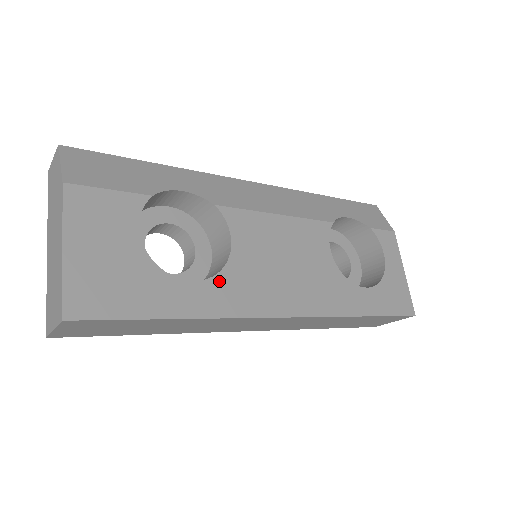
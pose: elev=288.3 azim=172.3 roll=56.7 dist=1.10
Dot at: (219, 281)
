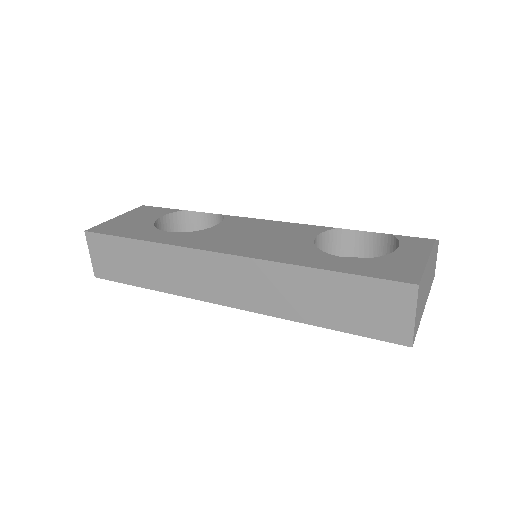
Dot at: (186, 234)
